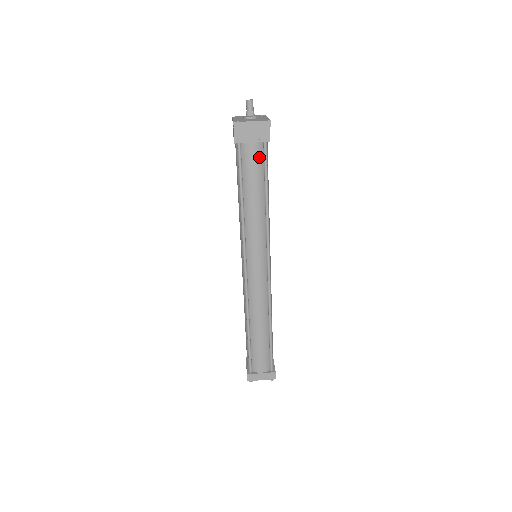
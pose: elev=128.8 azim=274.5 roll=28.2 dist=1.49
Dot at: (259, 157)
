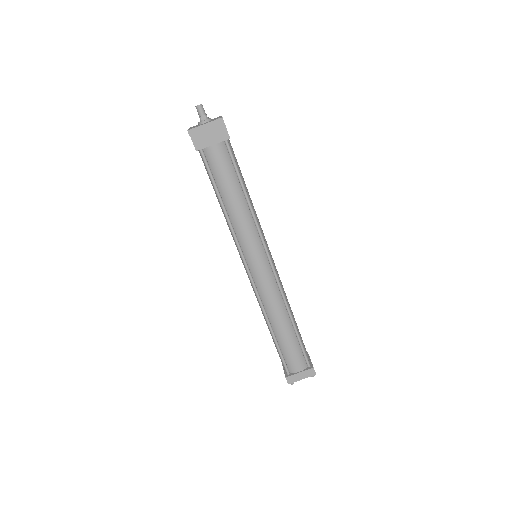
Dot at: (225, 157)
